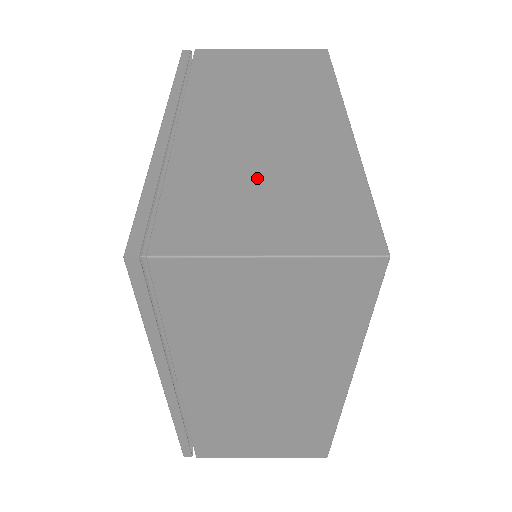
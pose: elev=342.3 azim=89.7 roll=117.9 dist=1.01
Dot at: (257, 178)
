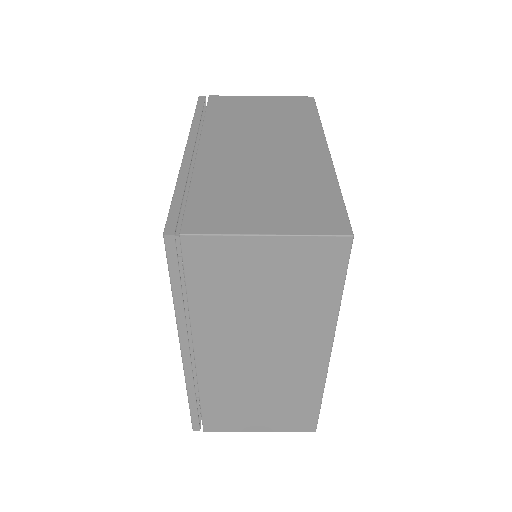
Dot at: occluded
